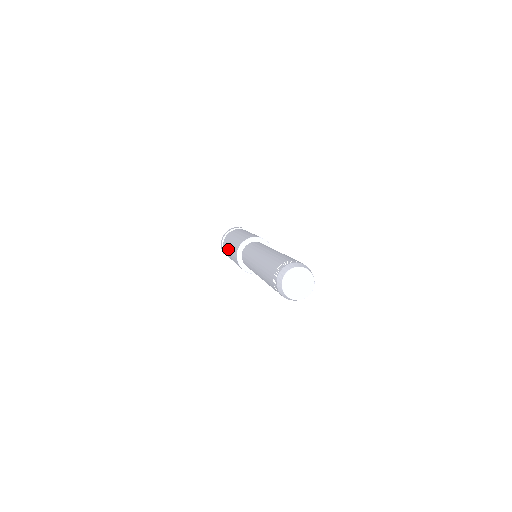
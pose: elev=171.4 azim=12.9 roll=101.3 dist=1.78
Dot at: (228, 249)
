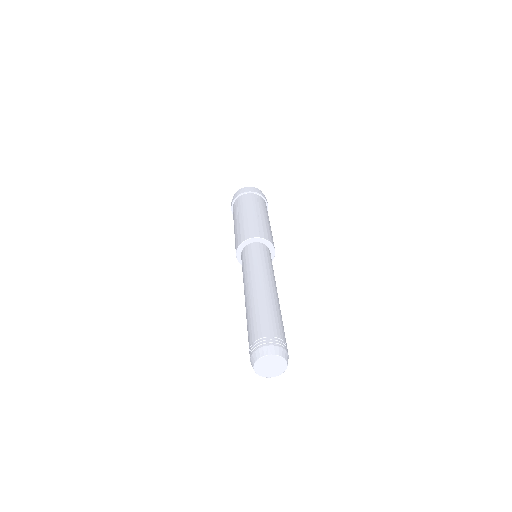
Dot at: (241, 214)
